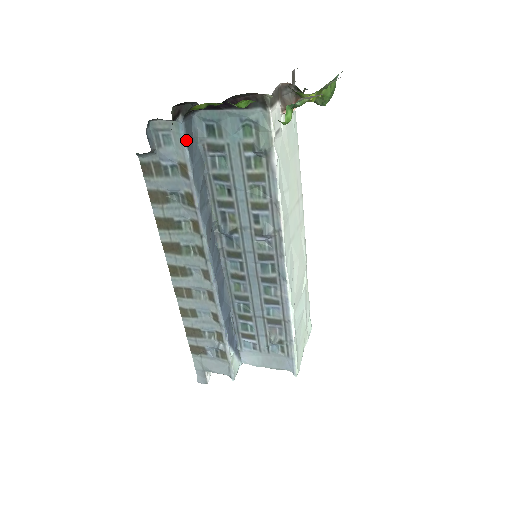
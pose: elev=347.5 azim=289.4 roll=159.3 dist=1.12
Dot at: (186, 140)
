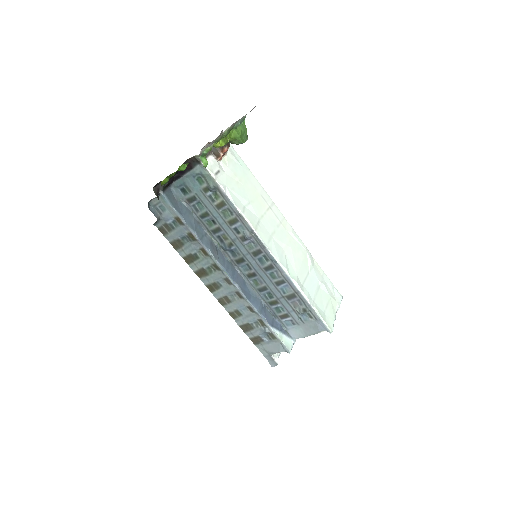
Dot at: (170, 203)
